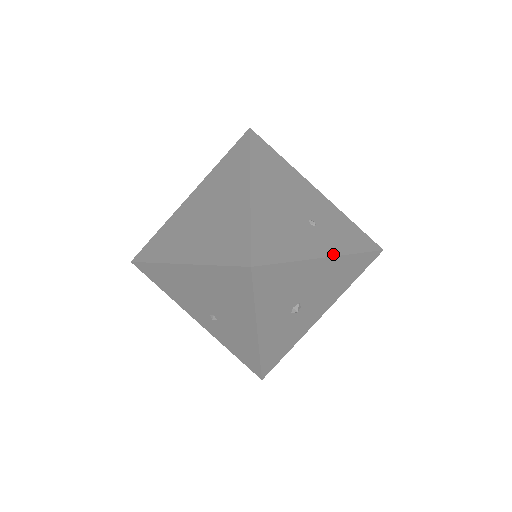
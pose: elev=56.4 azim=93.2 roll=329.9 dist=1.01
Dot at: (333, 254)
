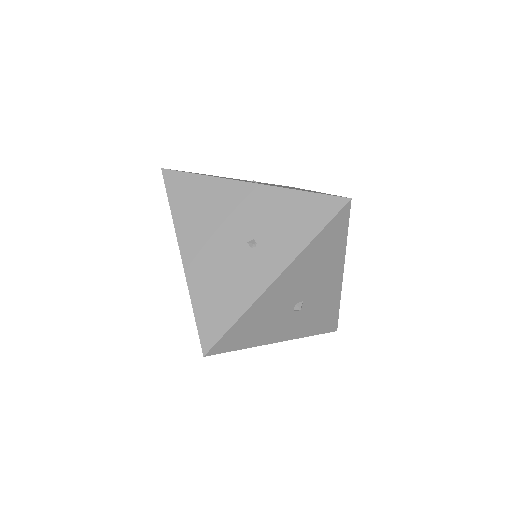
Dot at: (283, 268)
